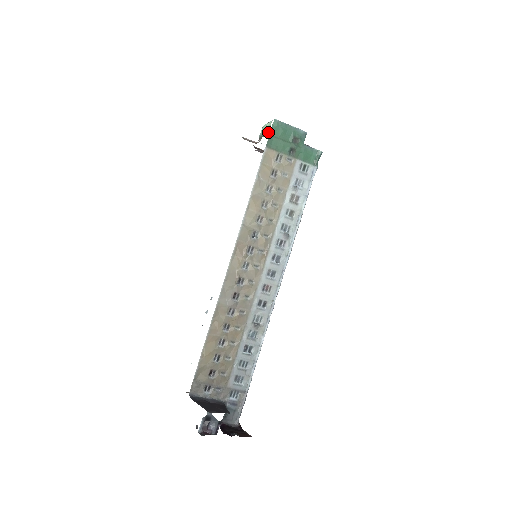
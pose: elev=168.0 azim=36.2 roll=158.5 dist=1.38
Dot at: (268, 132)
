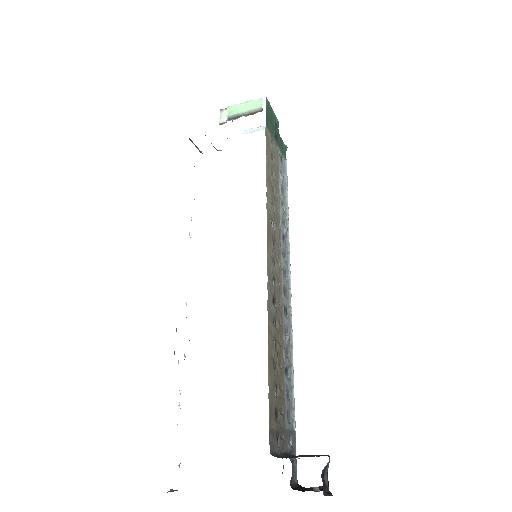
Dot at: (261, 110)
